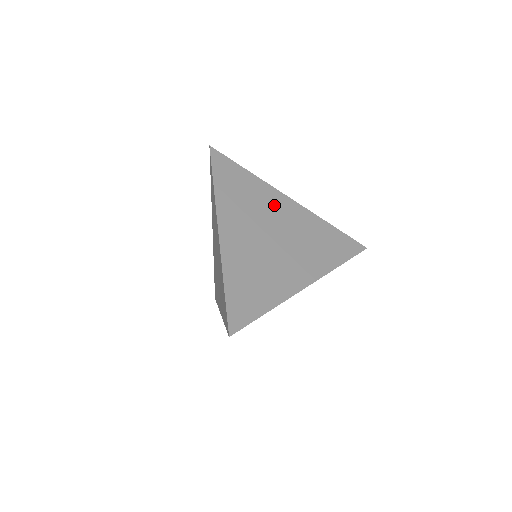
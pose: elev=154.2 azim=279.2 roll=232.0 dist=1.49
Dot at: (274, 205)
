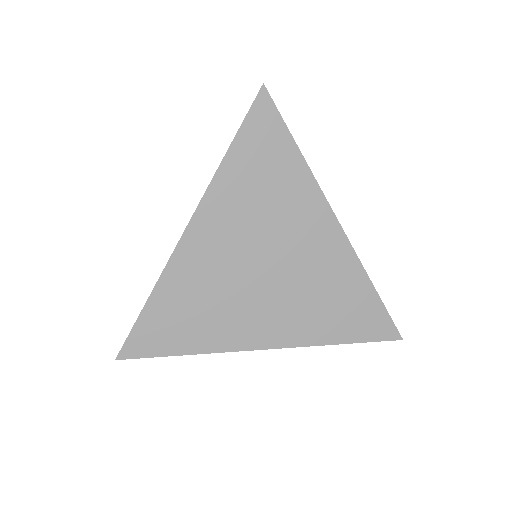
Dot at: (302, 221)
